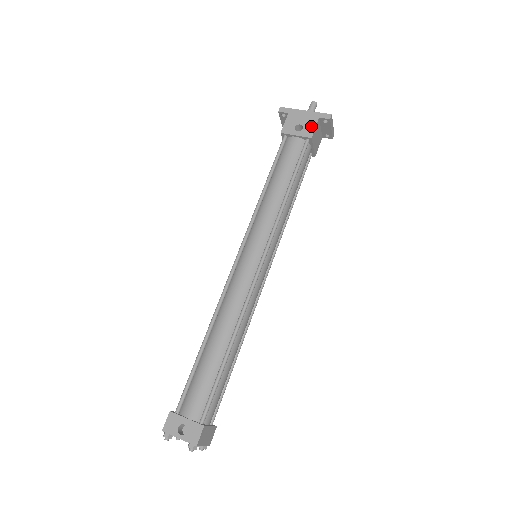
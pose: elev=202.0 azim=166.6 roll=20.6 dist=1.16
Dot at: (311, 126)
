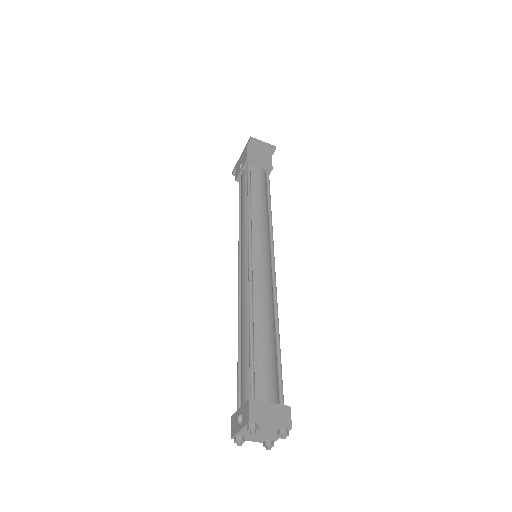
Dot at: (245, 156)
